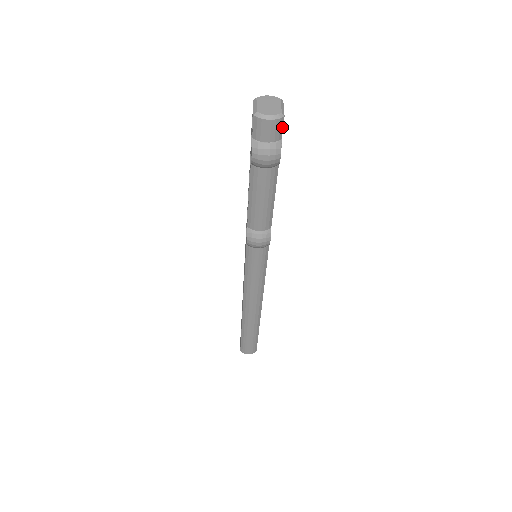
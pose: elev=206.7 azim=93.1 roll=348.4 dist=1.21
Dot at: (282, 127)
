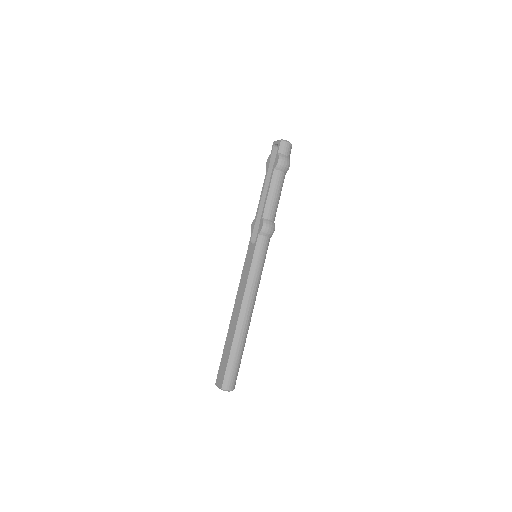
Dot at: occluded
